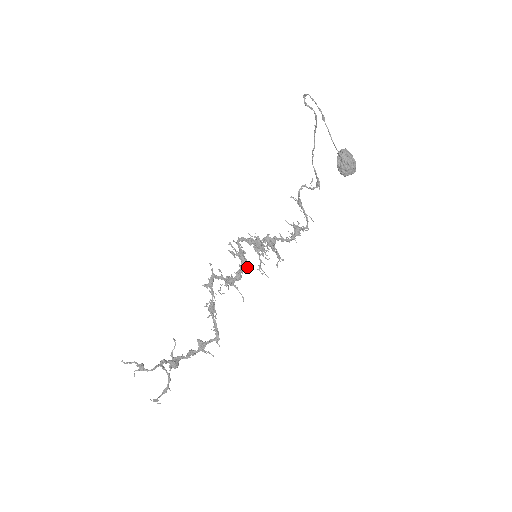
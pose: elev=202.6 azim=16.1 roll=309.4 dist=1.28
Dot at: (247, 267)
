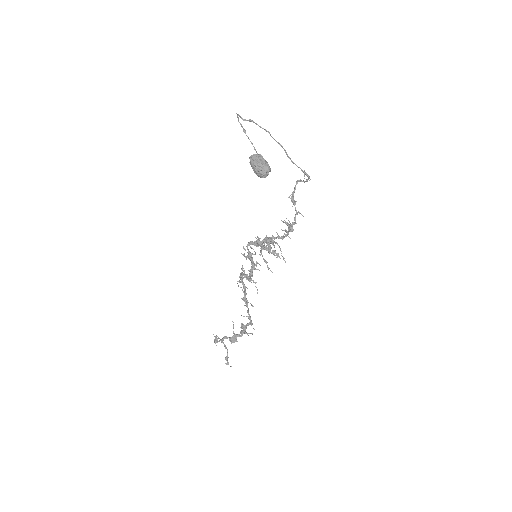
Dot at: (256, 265)
